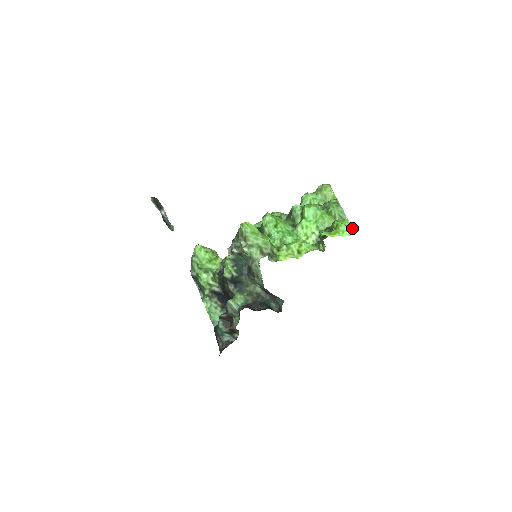
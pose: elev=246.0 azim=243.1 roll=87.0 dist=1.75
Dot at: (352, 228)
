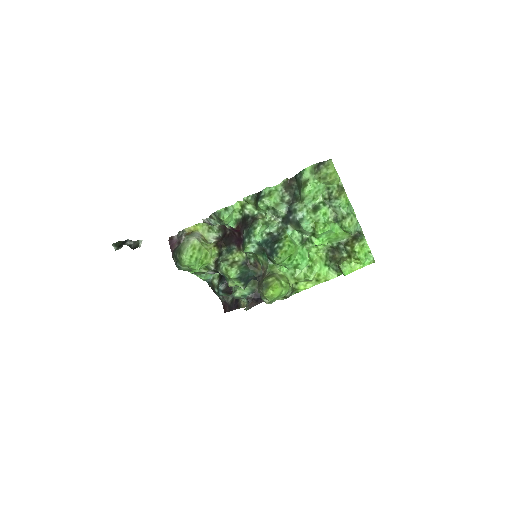
Dot at: (372, 255)
